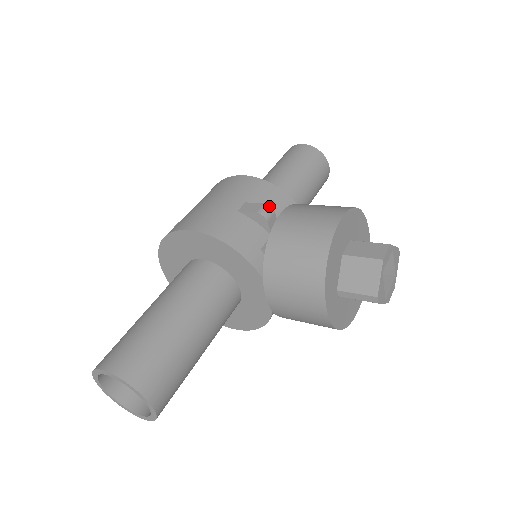
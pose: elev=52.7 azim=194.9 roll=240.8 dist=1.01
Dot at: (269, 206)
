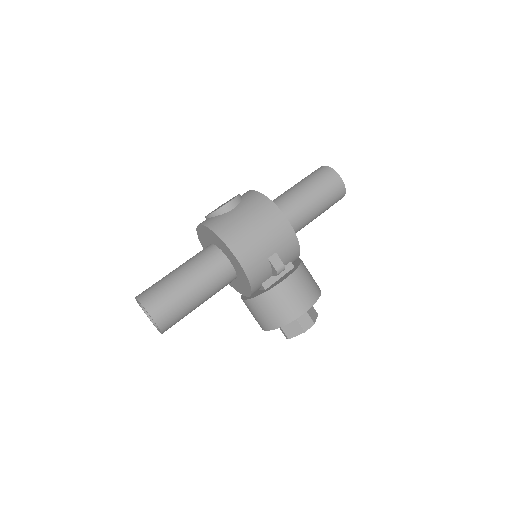
Dot at: occluded
